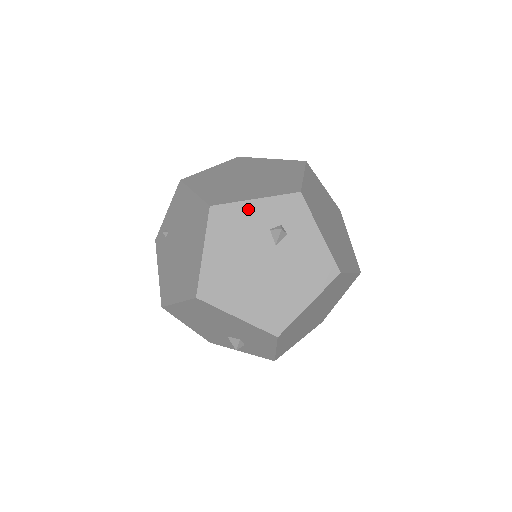
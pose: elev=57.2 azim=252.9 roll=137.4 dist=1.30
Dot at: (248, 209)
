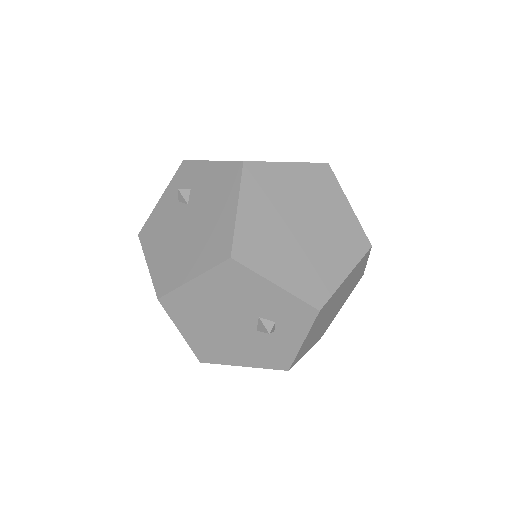
Dot at: (159, 208)
